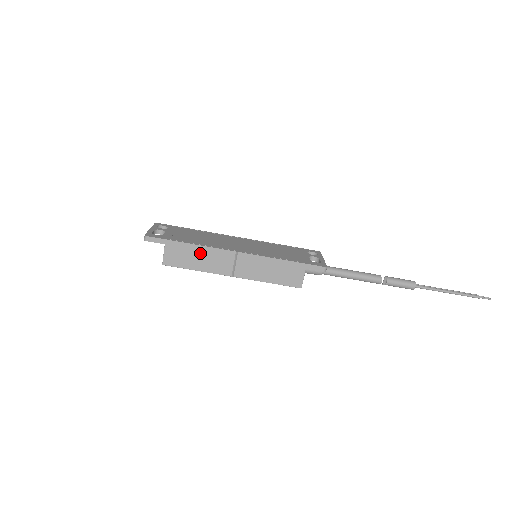
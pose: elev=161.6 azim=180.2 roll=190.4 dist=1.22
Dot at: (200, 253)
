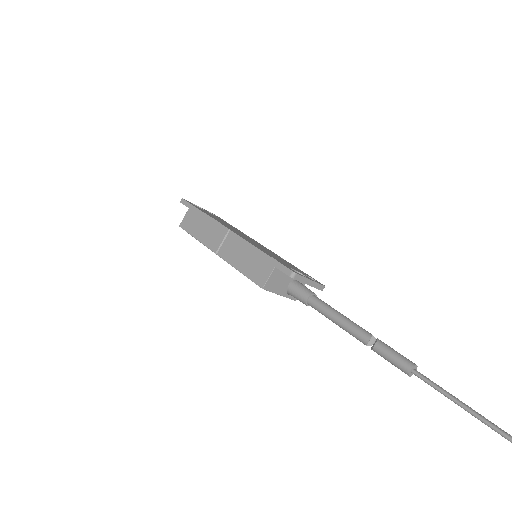
Dot at: (206, 223)
